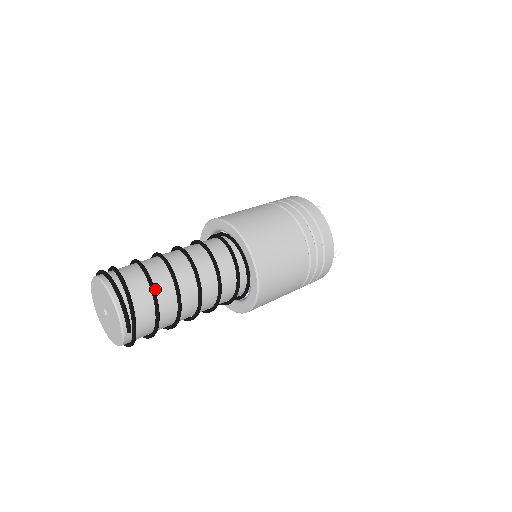
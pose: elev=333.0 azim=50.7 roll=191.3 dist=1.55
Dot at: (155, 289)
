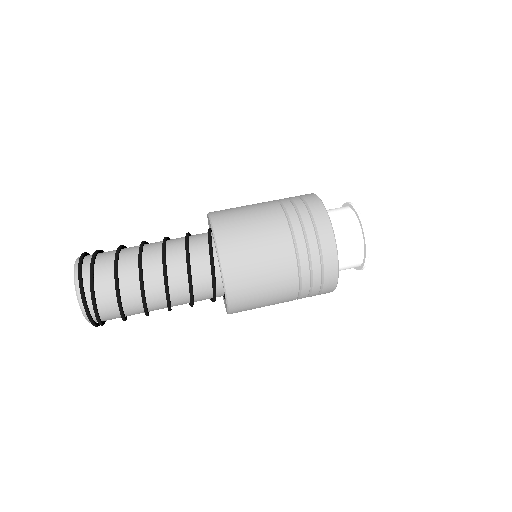
Dot at: (124, 309)
